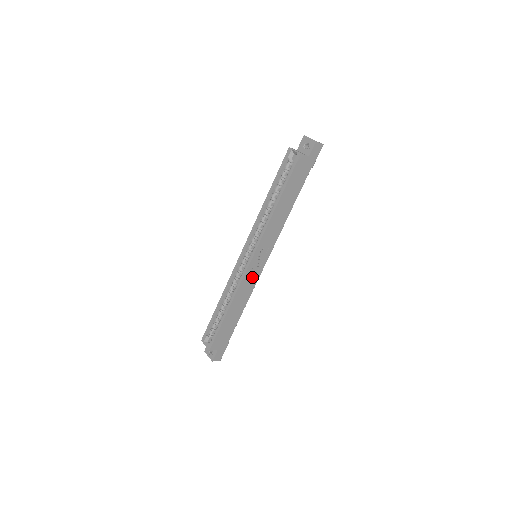
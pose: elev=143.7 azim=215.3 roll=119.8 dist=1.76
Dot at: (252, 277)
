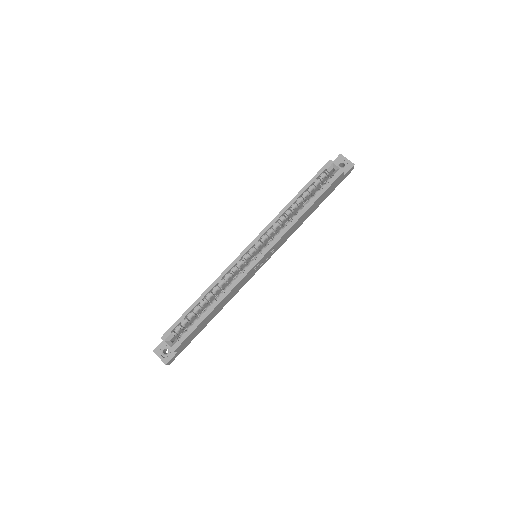
Dot at: (247, 277)
